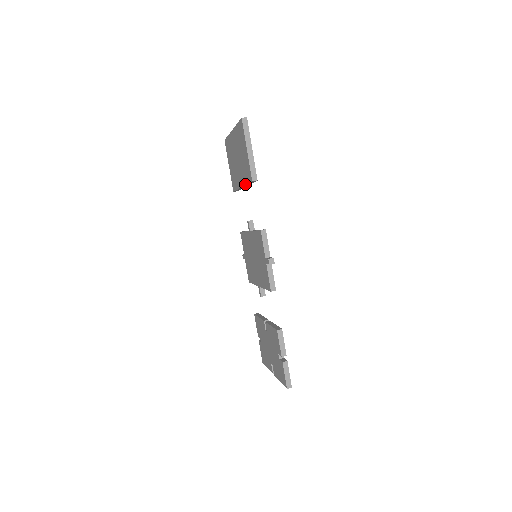
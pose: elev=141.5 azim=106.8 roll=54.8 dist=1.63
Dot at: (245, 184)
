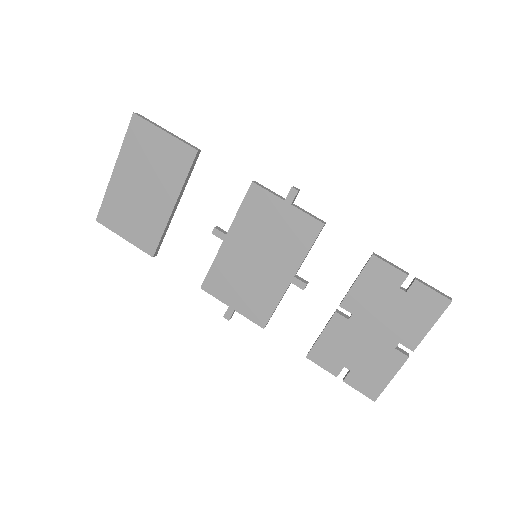
Dot at: (182, 186)
